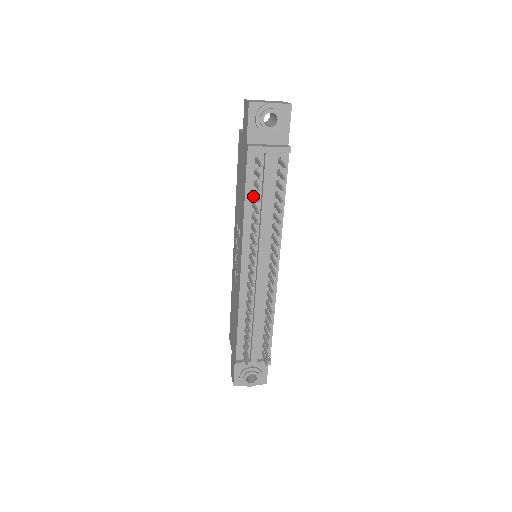
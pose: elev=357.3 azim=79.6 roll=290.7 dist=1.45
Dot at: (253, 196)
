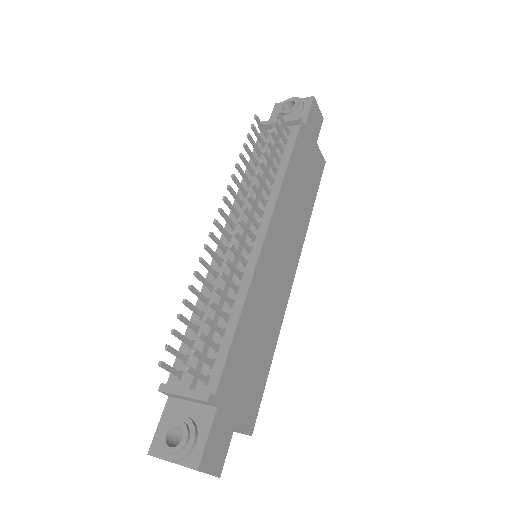
Dot at: occluded
